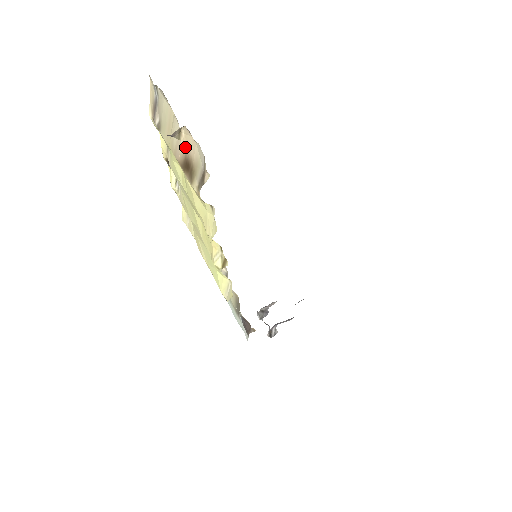
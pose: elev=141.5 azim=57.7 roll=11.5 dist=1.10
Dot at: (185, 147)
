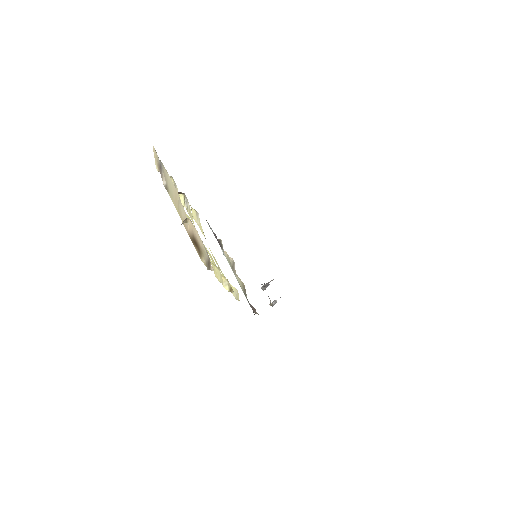
Dot at: (192, 230)
